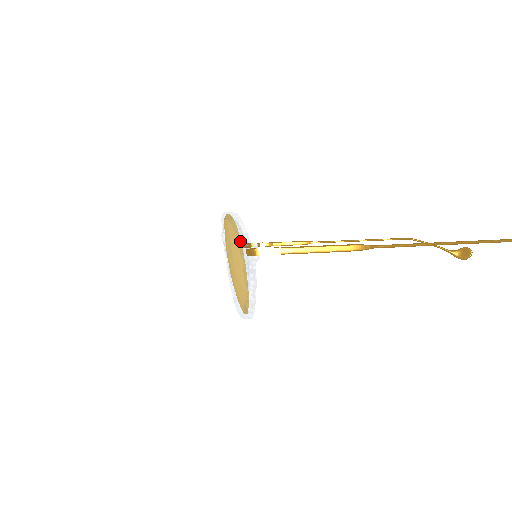
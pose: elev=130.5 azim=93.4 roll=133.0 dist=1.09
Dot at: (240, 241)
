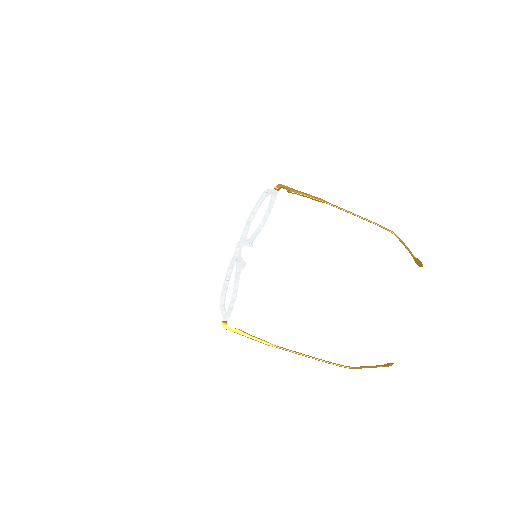
Dot at: occluded
